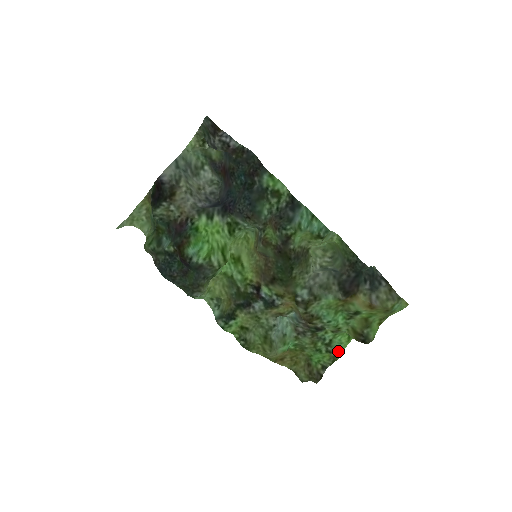
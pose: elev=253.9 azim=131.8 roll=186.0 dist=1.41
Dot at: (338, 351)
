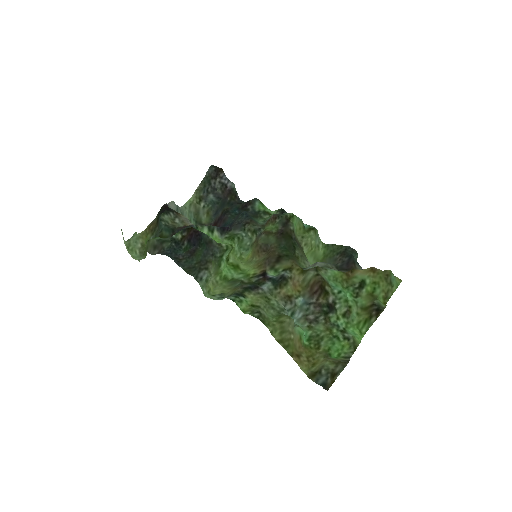
Dot at: (355, 338)
